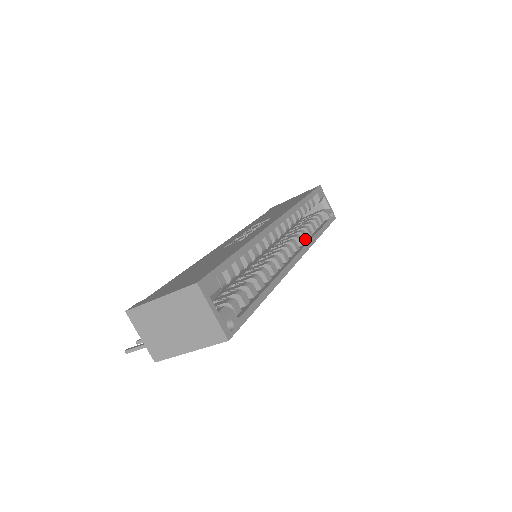
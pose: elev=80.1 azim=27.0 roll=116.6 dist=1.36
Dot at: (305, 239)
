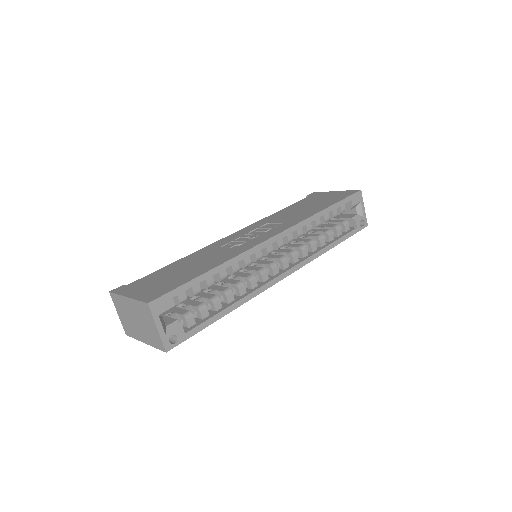
Dot at: (312, 250)
